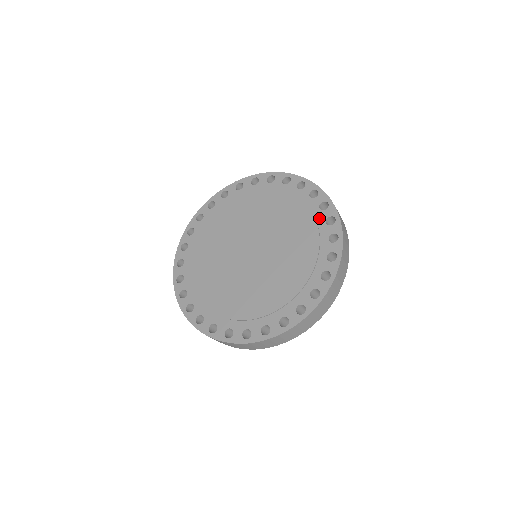
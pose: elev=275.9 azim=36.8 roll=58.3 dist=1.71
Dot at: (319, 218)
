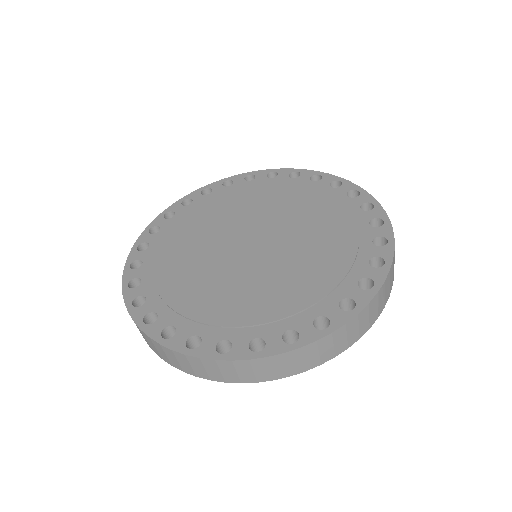
Dot at: (357, 270)
